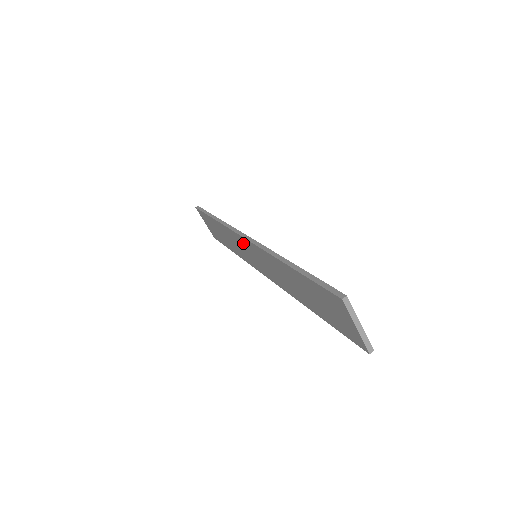
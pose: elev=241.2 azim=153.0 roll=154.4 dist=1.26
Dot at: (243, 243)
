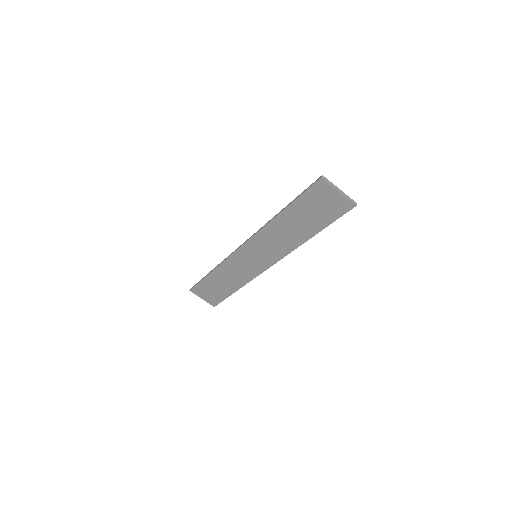
Dot at: (243, 255)
